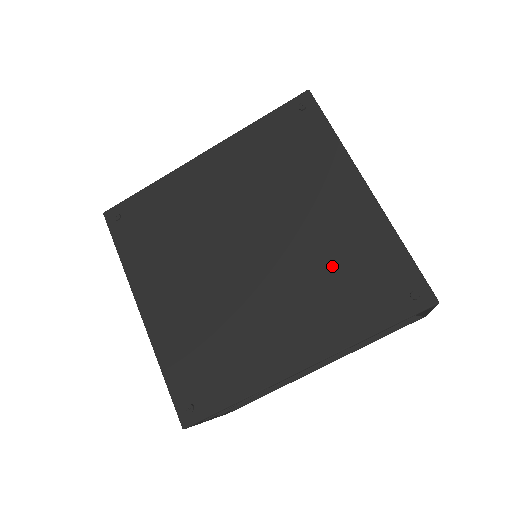
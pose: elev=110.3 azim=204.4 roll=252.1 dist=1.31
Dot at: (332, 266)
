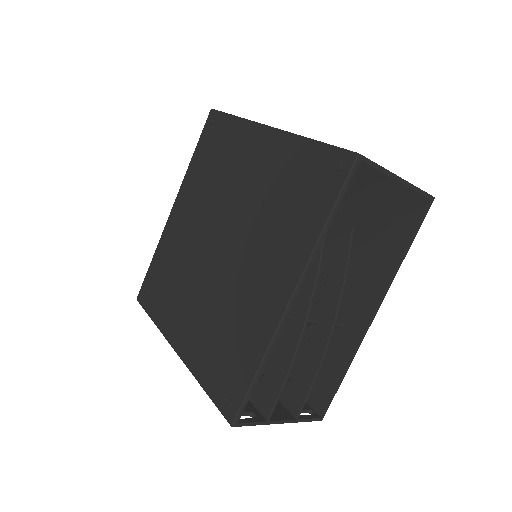
Dot at: (273, 202)
